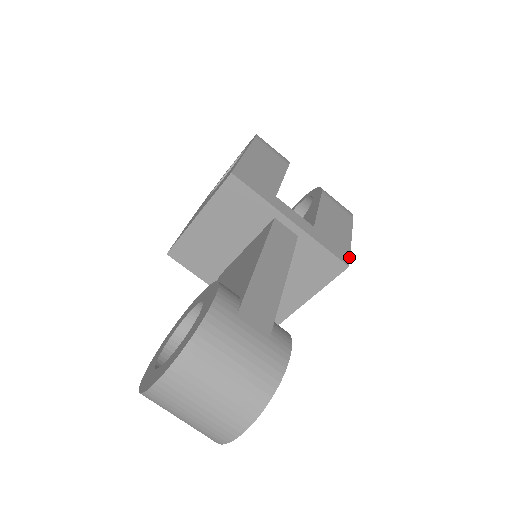
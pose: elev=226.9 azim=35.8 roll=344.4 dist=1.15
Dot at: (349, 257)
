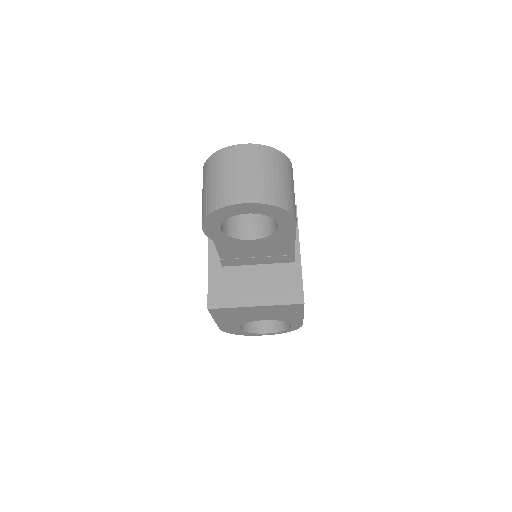
Dot at: occluded
